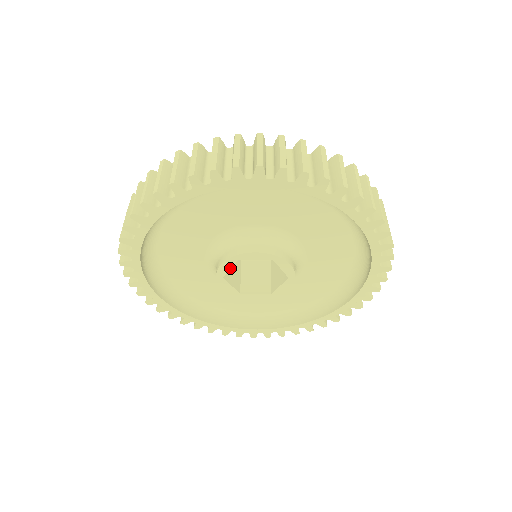
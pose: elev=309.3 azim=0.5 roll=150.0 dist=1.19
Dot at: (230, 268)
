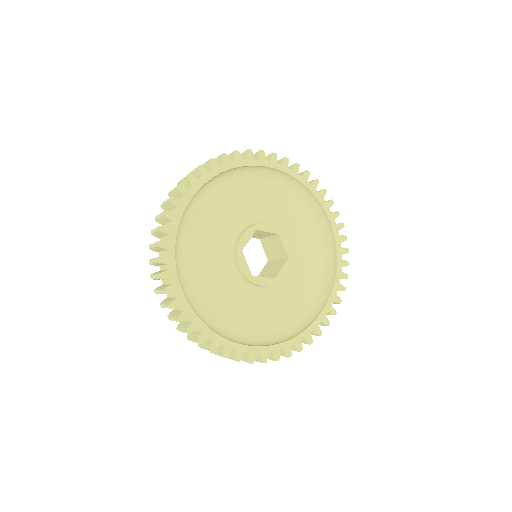
Dot at: occluded
